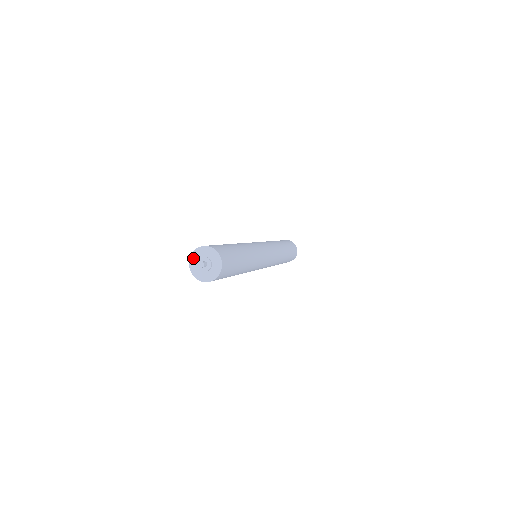
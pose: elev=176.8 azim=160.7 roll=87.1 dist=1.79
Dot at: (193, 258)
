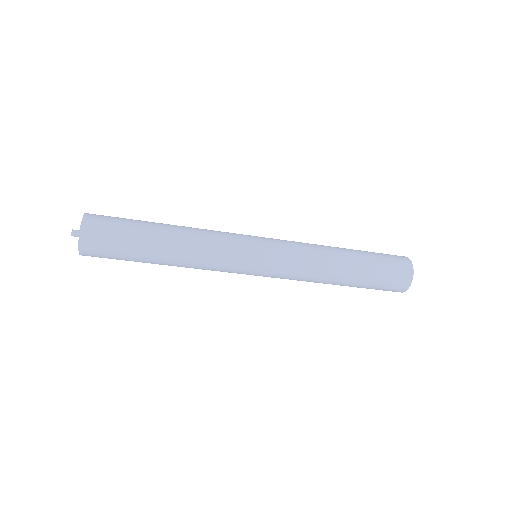
Dot at: occluded
